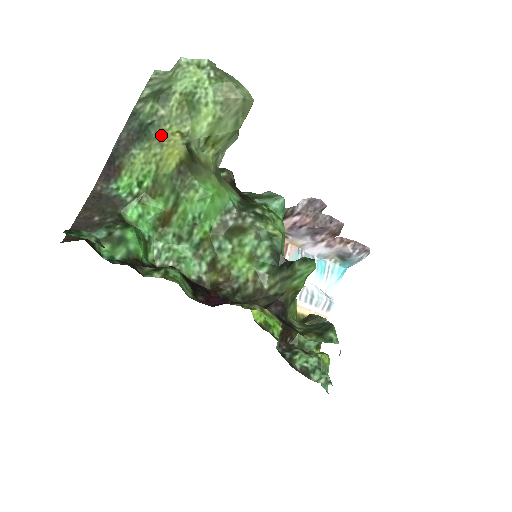
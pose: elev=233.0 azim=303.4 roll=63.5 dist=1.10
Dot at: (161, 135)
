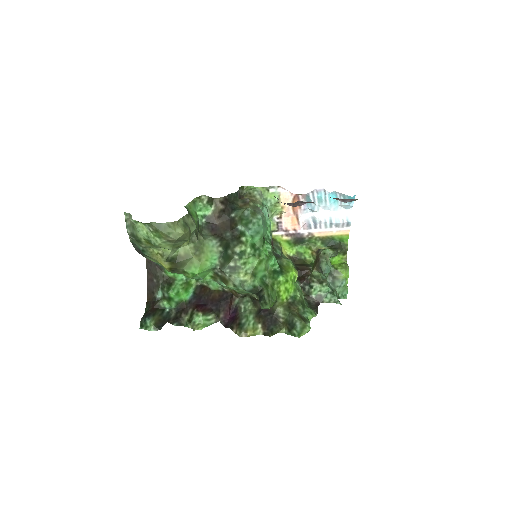
Dot at: (152, 255)
